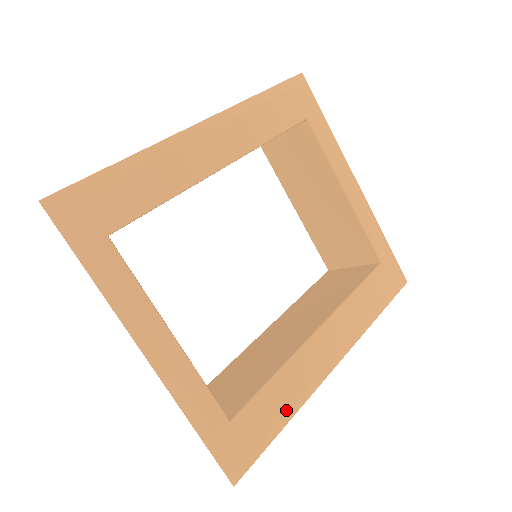
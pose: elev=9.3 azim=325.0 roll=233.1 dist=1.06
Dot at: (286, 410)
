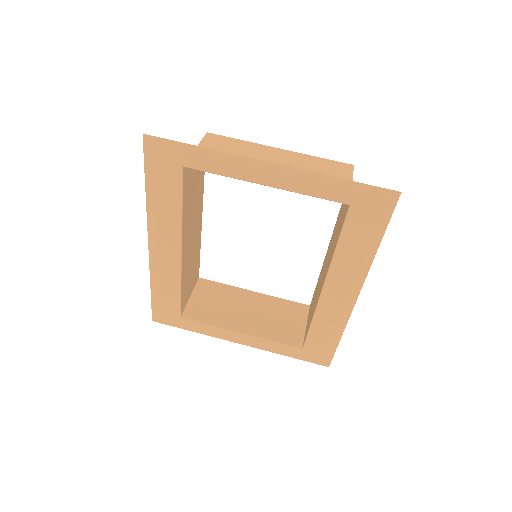
Dot at: (334, 333)
